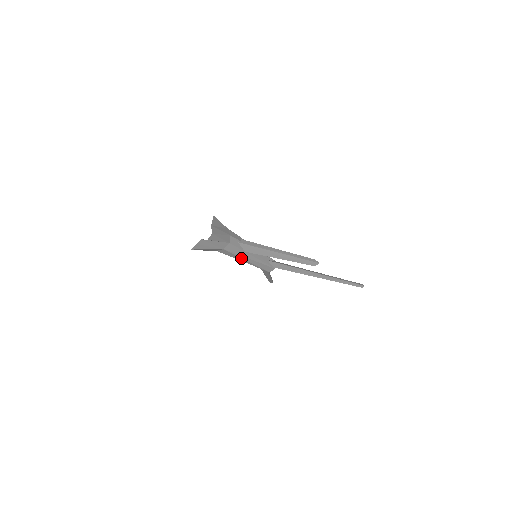
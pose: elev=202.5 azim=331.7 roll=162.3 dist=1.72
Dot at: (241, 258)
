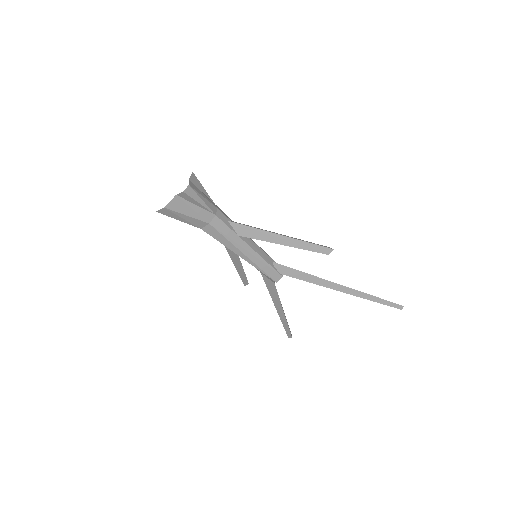
Dot at: (234, 246)
